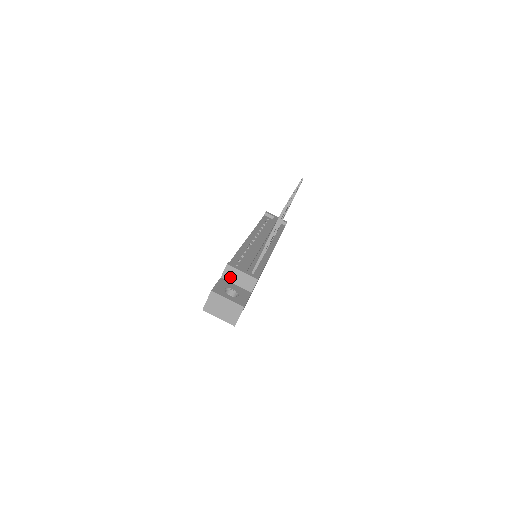
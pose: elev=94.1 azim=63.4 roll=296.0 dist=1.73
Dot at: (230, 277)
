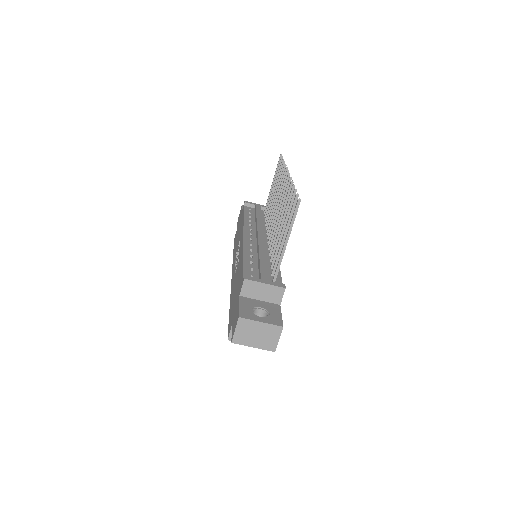
Dot at: (251, 293)
